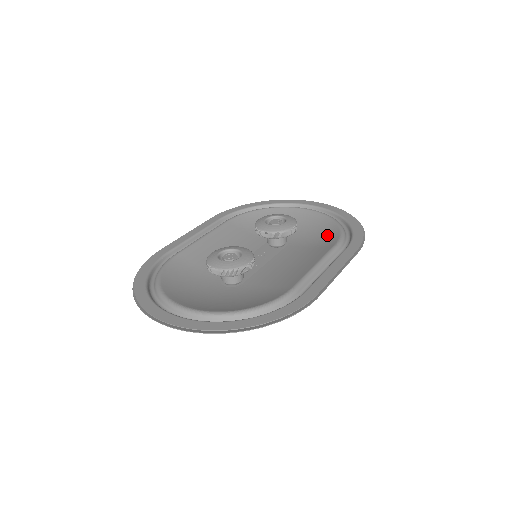
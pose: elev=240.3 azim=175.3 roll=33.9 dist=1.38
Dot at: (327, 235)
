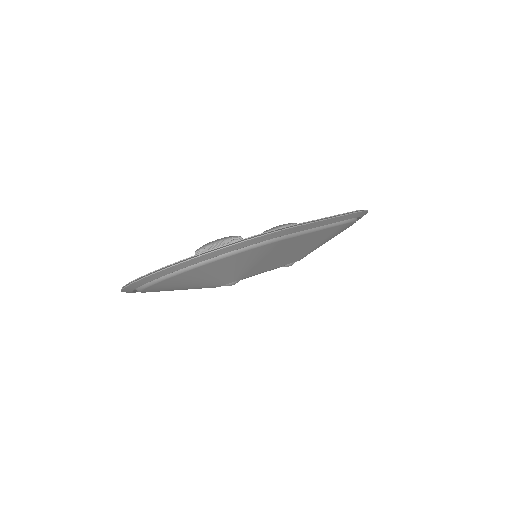
Dot at: occluded
